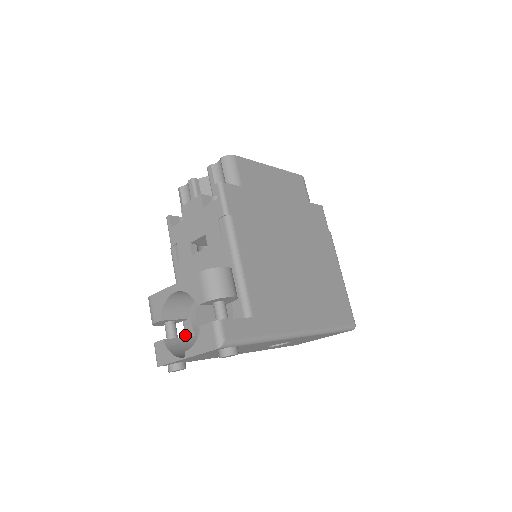
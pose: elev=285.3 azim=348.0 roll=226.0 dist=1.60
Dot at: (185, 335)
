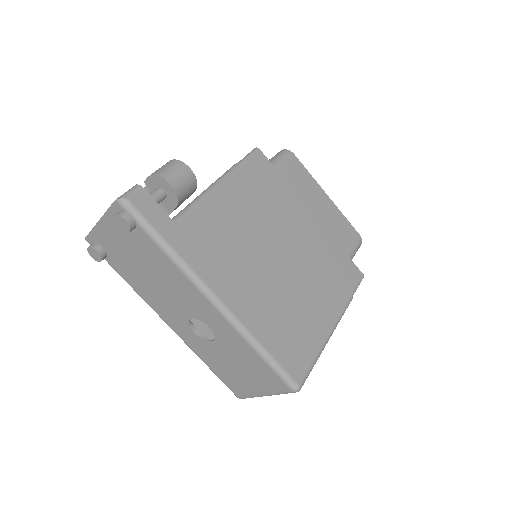
Dot at: occluded
